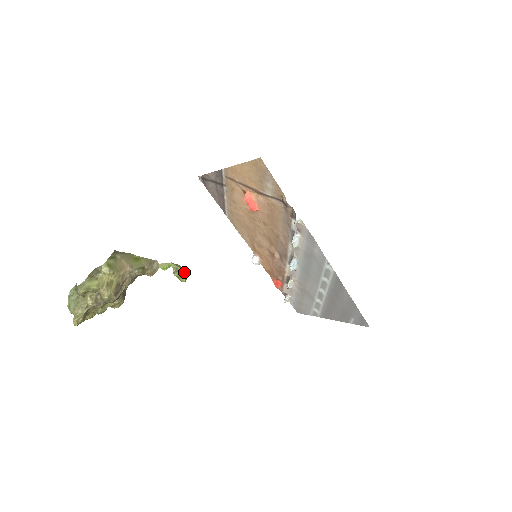
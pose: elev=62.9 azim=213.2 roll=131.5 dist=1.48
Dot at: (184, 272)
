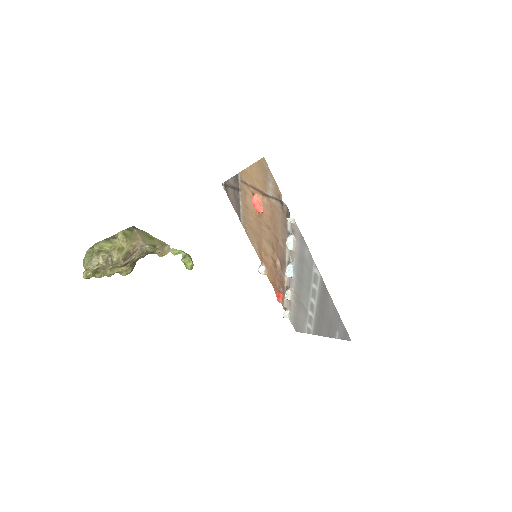
Dot at: (191, 260)
